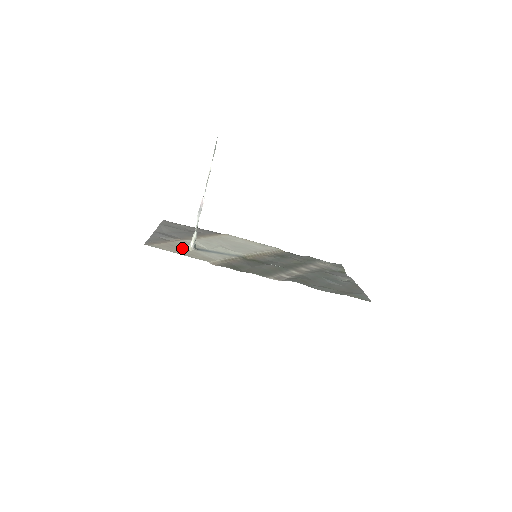
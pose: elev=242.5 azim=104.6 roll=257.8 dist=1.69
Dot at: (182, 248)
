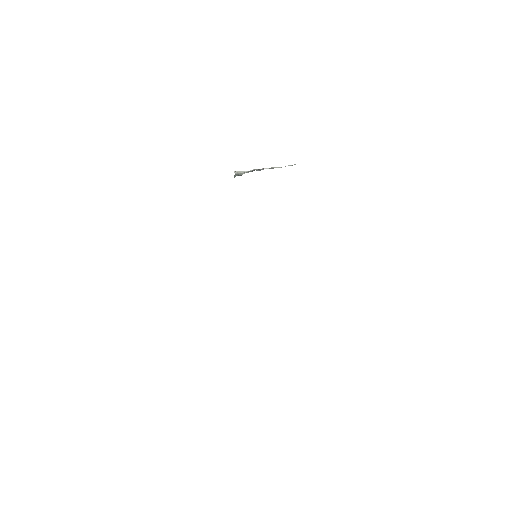
Dot at: occluded
